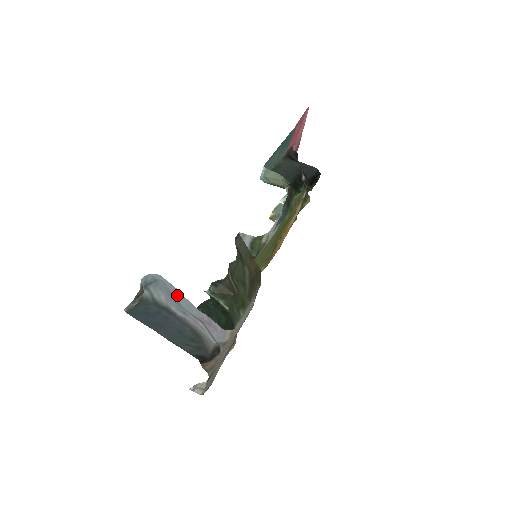
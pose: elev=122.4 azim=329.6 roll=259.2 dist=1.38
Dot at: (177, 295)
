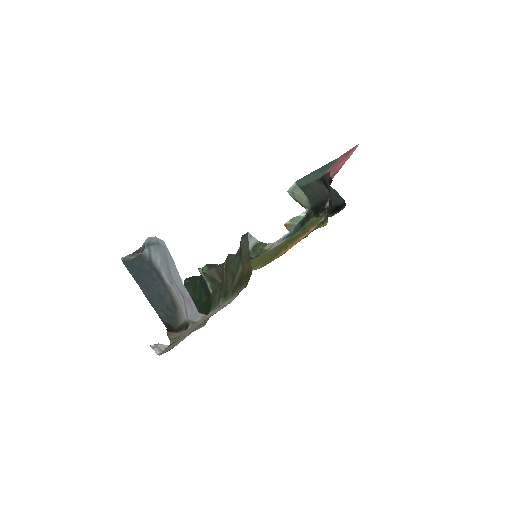
Dot at: (171, 264)
